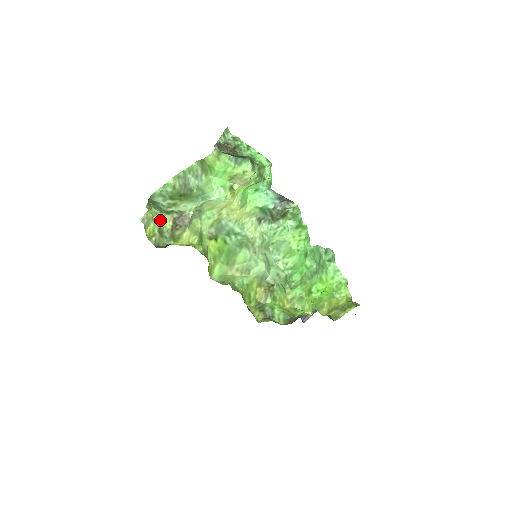
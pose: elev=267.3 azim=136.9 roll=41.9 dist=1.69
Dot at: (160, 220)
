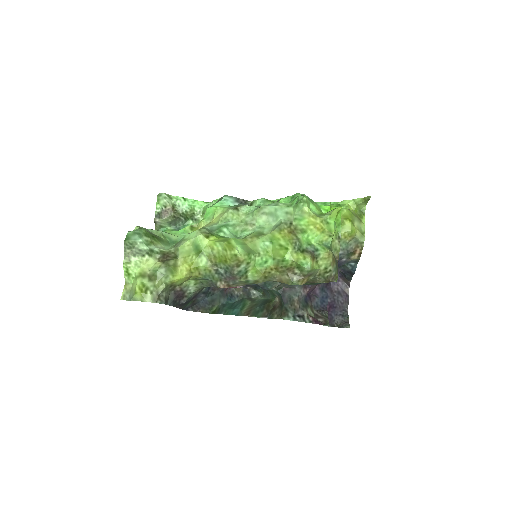
Dot at: (145, 269)
